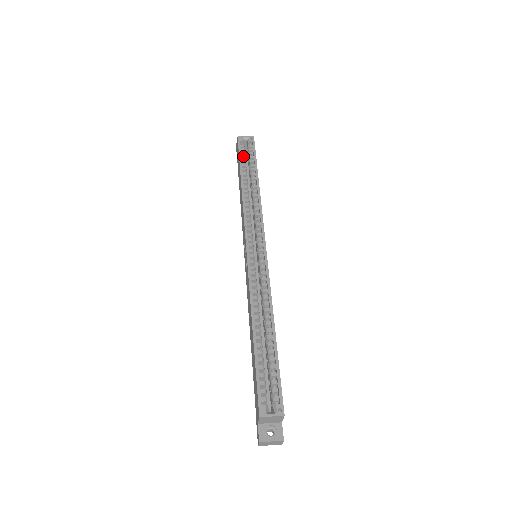
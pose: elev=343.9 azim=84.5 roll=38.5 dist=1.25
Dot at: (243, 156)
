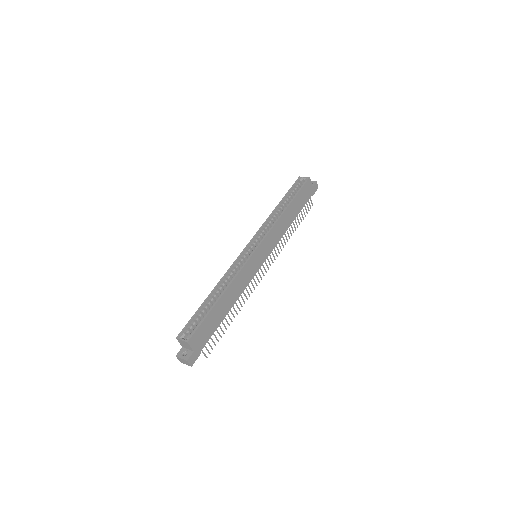
Dot at: (293, 190)
